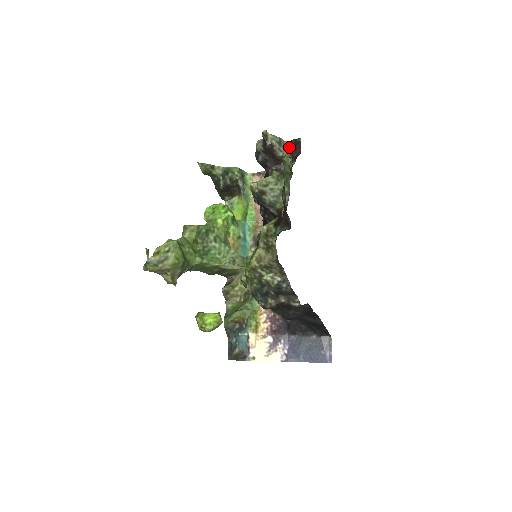
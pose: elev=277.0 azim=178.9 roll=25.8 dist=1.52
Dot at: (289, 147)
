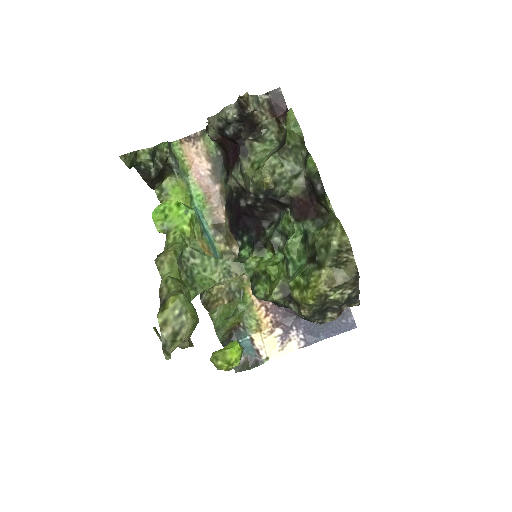
Dot at: (268, 104)
